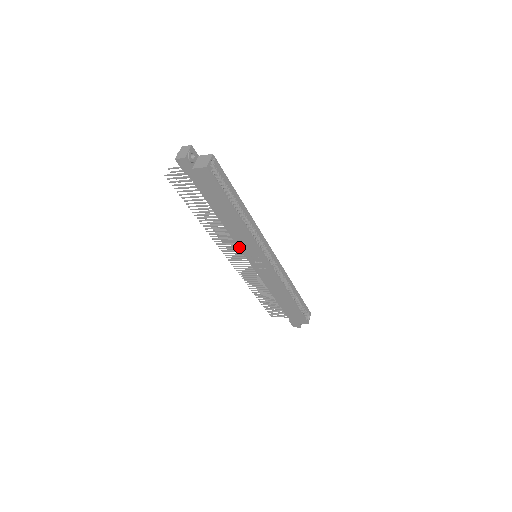
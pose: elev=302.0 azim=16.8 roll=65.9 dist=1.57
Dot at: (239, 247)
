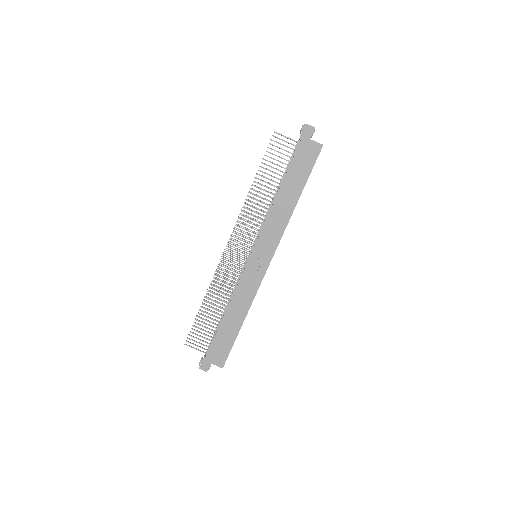
Dot at: (260, 234)
